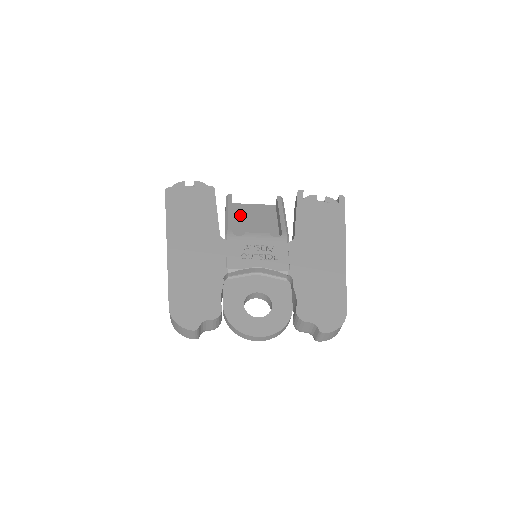
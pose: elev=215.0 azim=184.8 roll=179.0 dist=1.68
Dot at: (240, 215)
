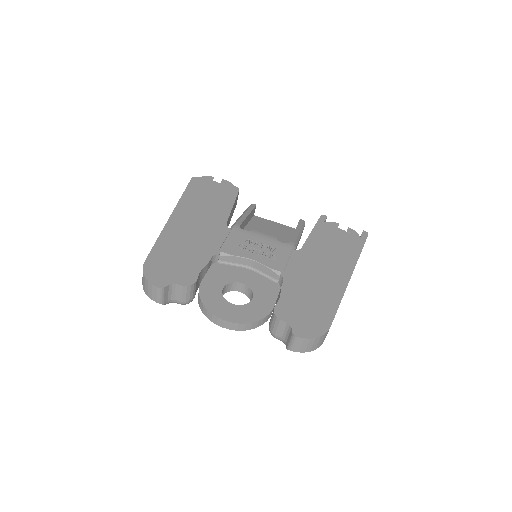
Dot at: (257, 224)
